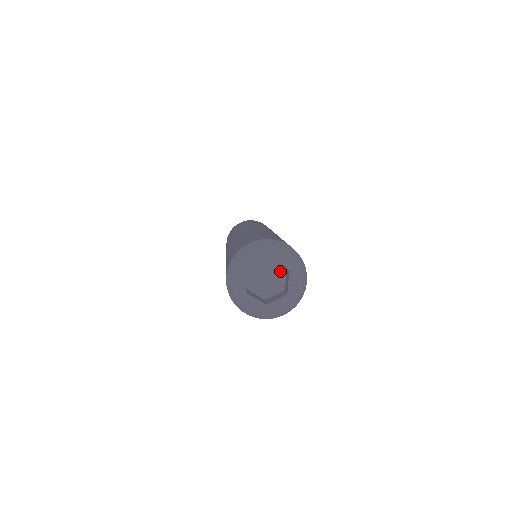
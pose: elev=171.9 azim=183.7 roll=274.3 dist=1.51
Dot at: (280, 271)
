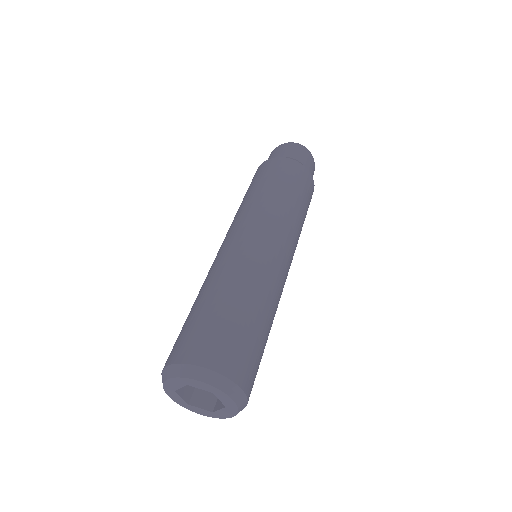
Dot at: occluded
